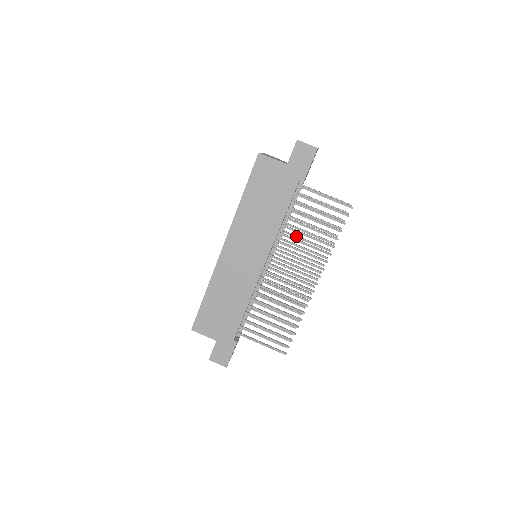
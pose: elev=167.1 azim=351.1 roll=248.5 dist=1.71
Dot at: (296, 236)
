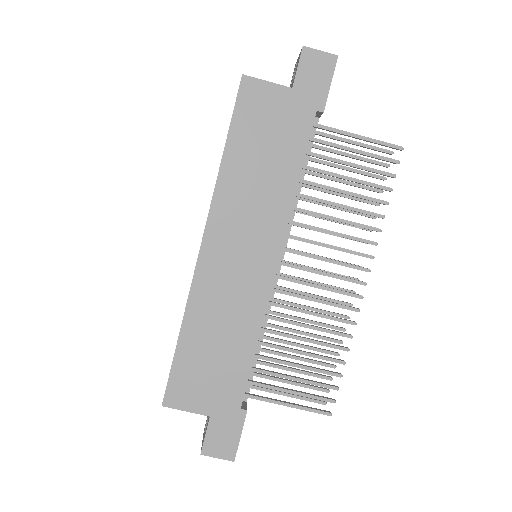
Dot at: occluded
